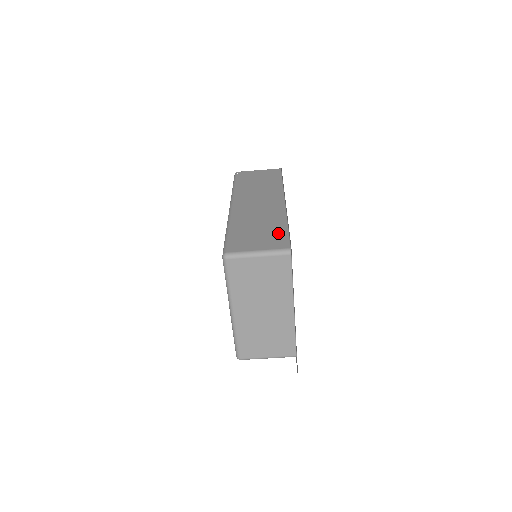
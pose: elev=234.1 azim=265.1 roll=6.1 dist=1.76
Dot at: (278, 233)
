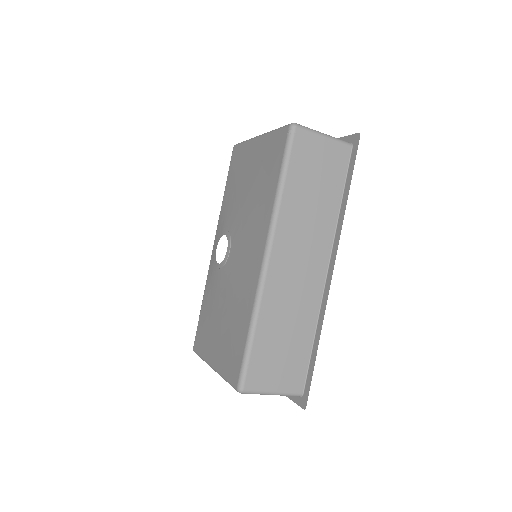
Dot at: (300, 358)
